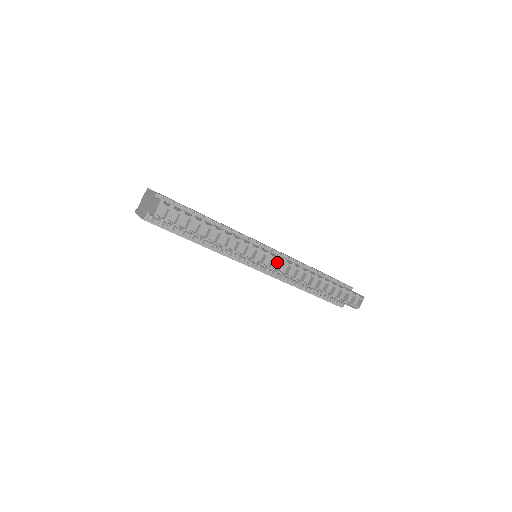
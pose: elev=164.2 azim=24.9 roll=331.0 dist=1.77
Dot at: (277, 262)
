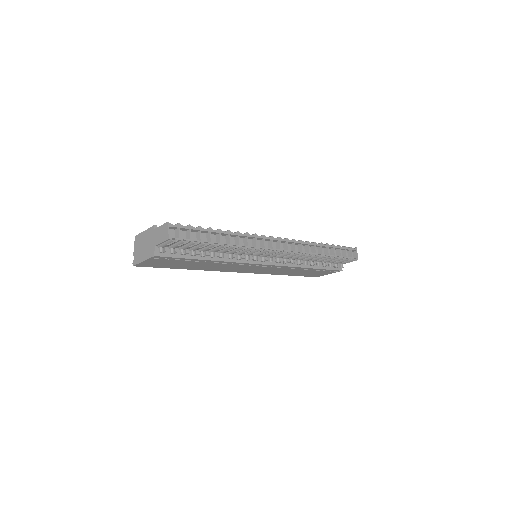
Dot at: (281, 245)
